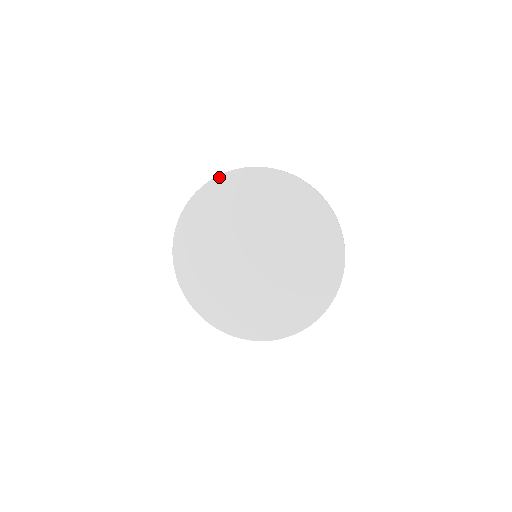
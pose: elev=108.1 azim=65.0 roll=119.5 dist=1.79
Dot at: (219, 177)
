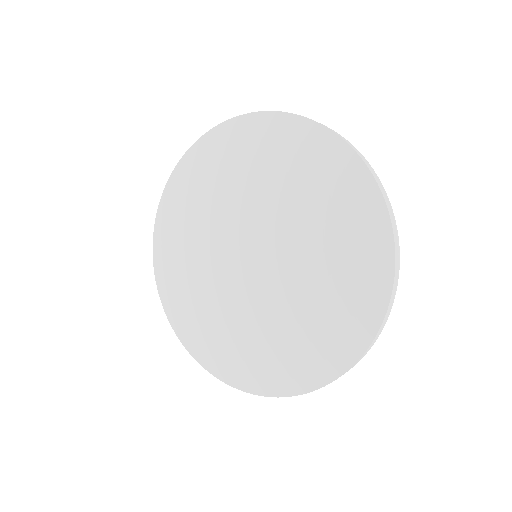
Dot at: (267, 114)
